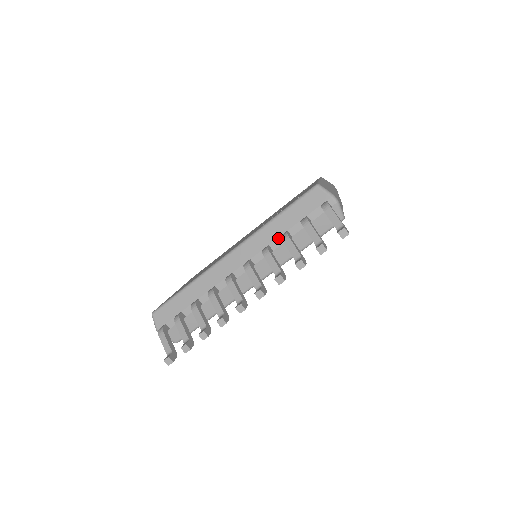
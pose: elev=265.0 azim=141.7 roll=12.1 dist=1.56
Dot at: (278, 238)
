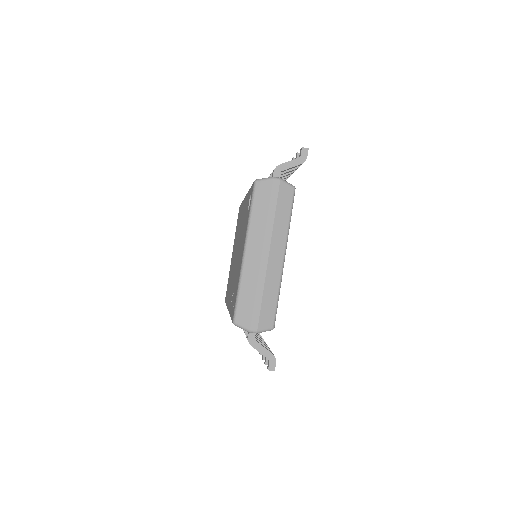
Dot at: occluded
